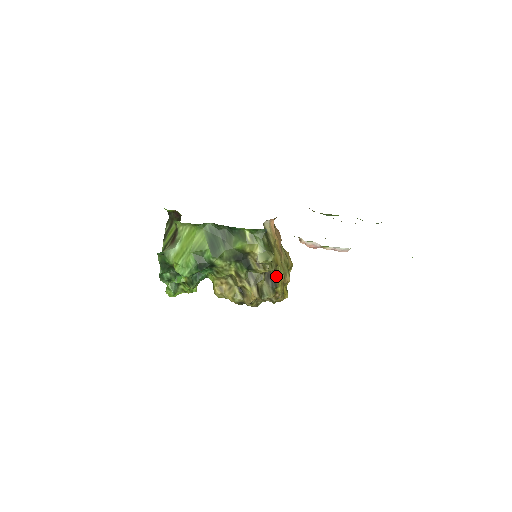
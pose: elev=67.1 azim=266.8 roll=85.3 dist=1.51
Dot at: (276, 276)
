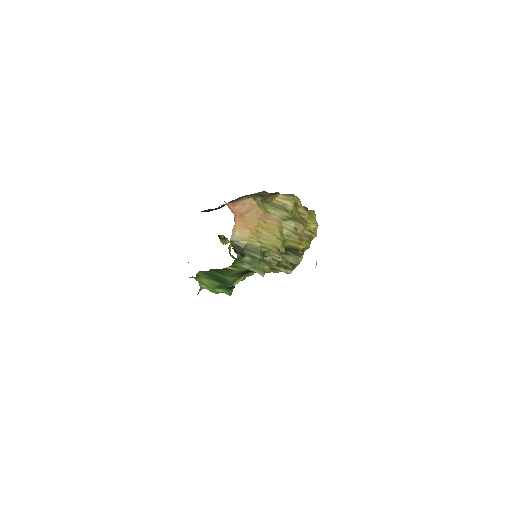
Dot at: (288, 244)
